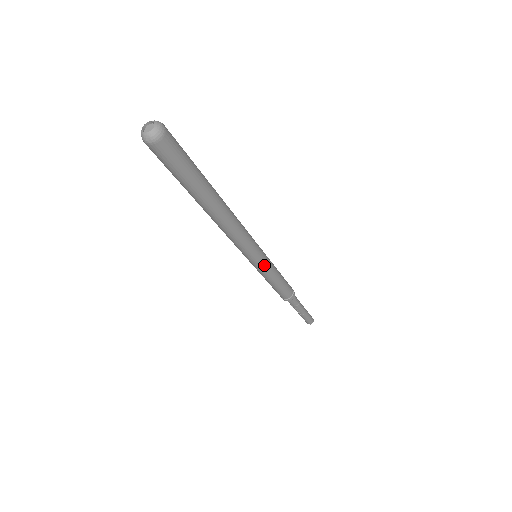
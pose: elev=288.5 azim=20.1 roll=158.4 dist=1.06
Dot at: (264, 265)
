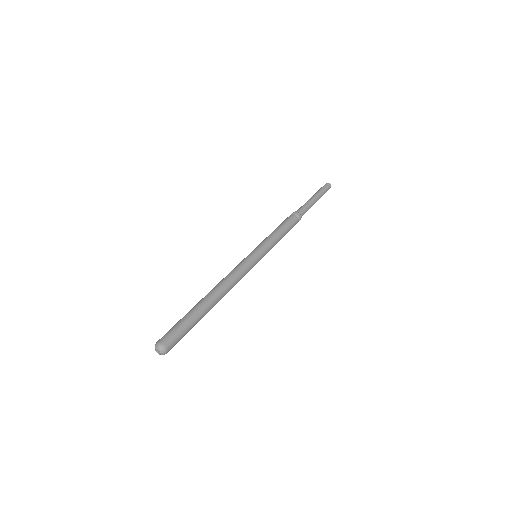
Dot at: occluded
